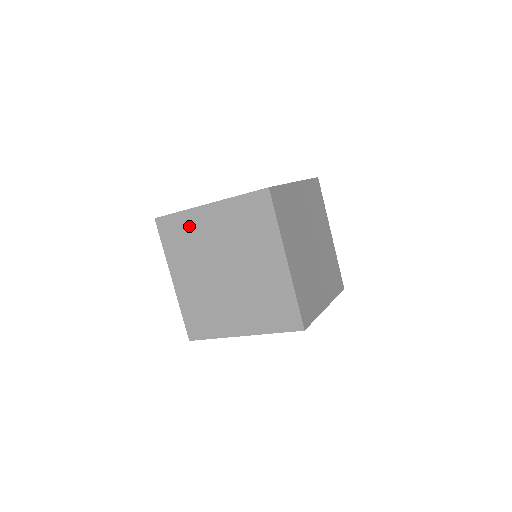
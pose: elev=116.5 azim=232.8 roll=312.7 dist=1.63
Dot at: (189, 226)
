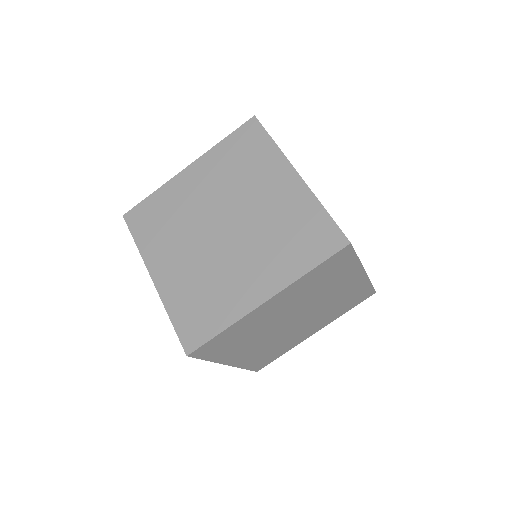
Dot at: (168, 201)
